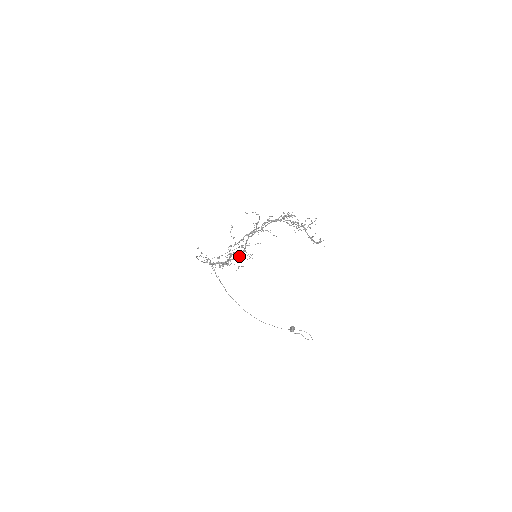
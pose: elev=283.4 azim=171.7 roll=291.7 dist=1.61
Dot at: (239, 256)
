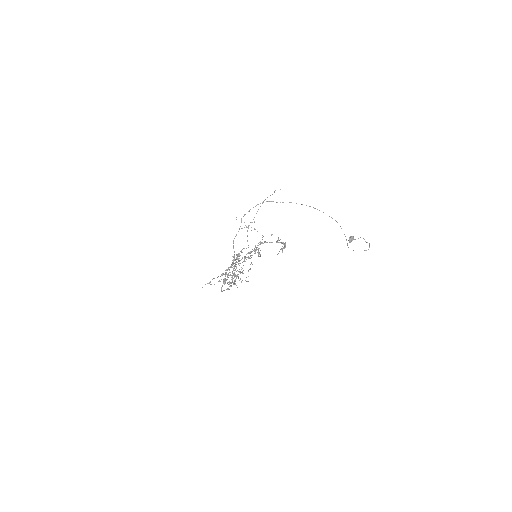
Dot at: (238, 277)
